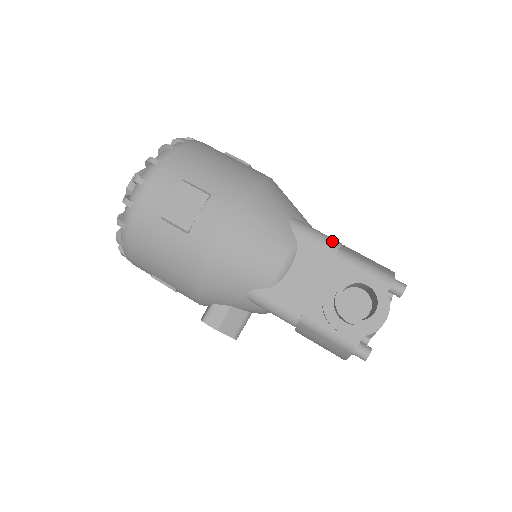
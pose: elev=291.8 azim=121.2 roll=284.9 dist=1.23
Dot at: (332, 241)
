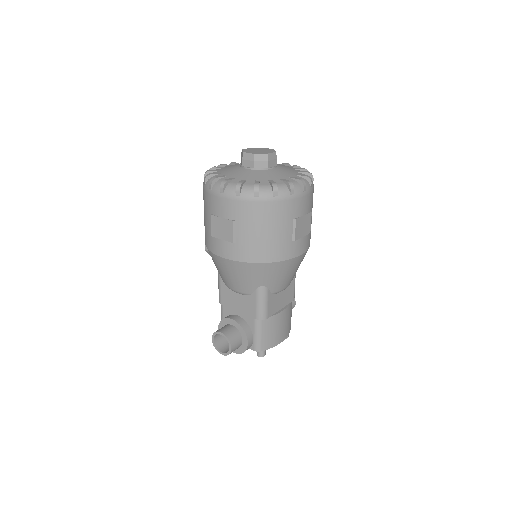
Dot at: (262, 314)
